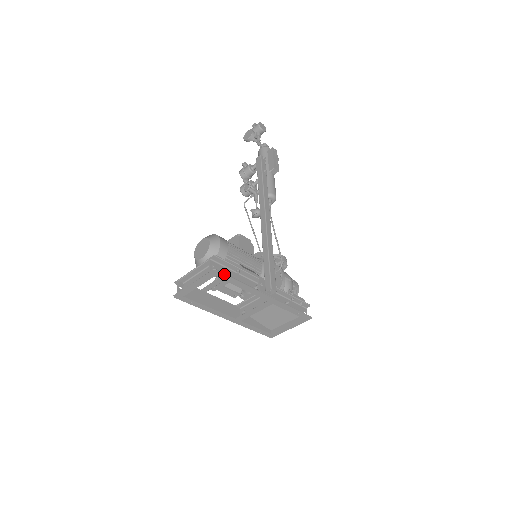
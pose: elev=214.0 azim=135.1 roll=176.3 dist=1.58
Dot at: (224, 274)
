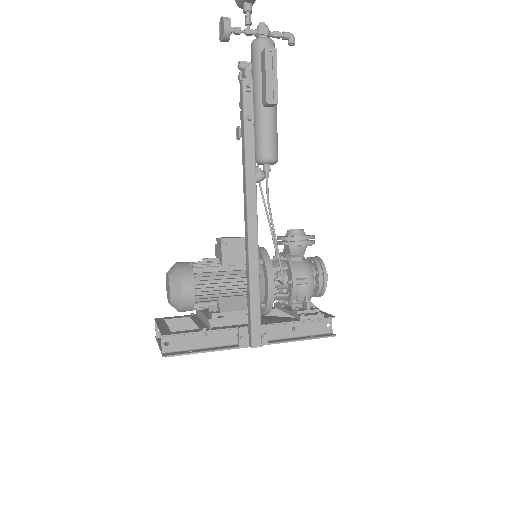
Dot at: (179, 355)
